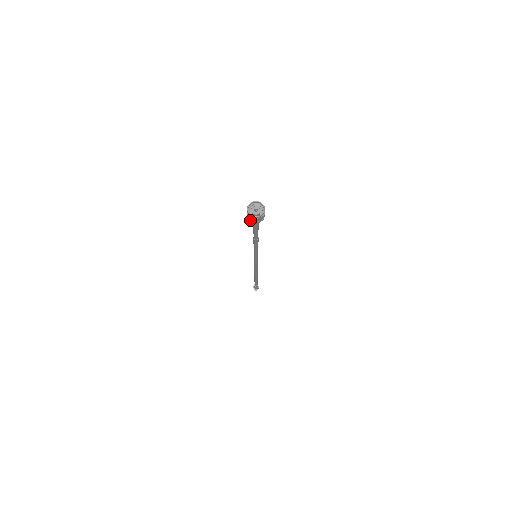
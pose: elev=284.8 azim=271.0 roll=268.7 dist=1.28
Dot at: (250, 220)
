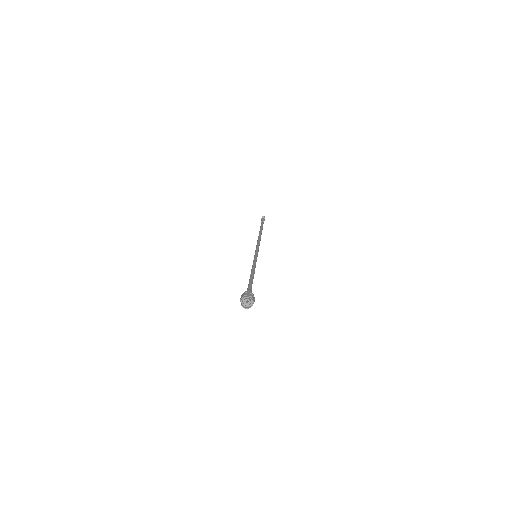
Dot at: (245, 304)
